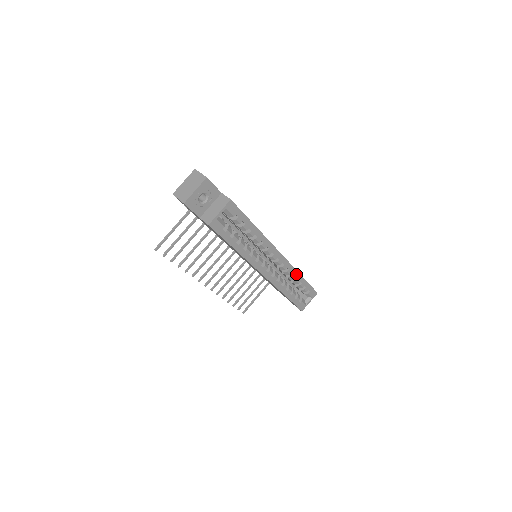
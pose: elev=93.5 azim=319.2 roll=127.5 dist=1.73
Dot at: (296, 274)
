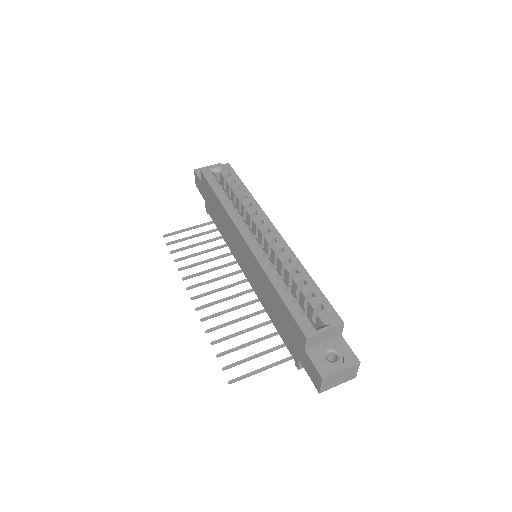
Dot at: (297, 265)
